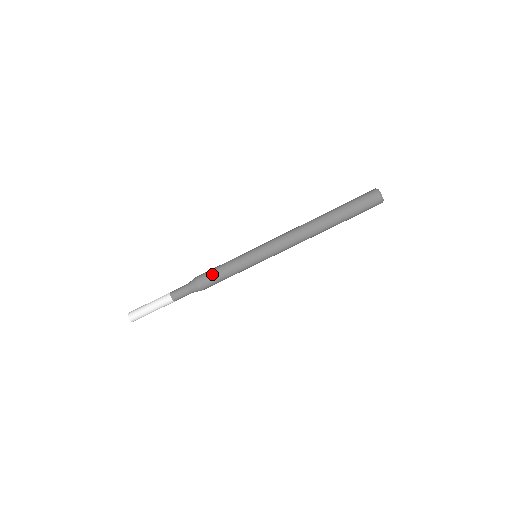
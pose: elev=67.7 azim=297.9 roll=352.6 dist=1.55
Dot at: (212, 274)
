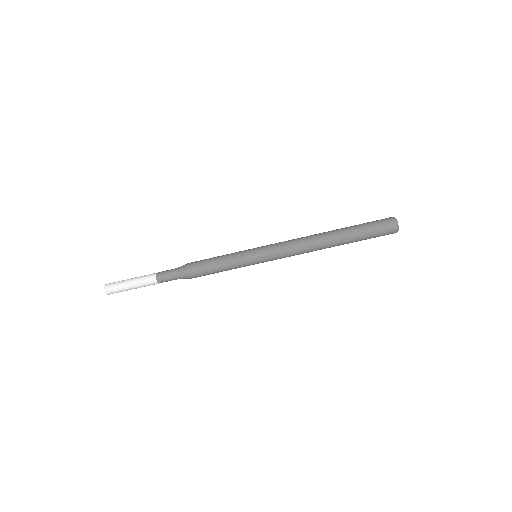
Dot at: (206, 262)
